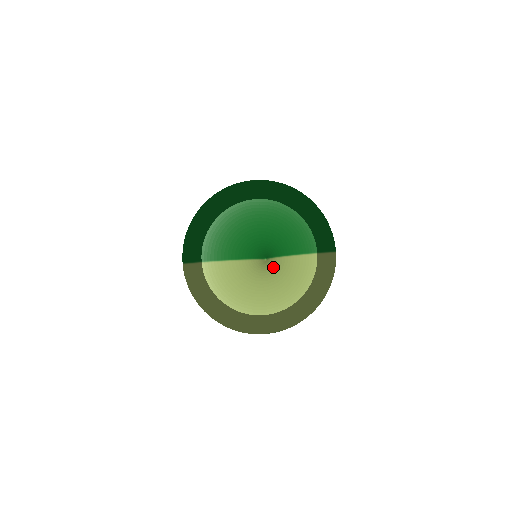
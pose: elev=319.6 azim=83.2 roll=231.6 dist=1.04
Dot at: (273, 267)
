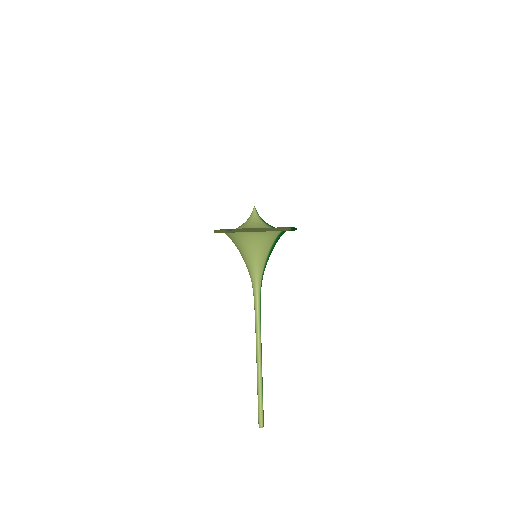
Dot at: (256, 219)
